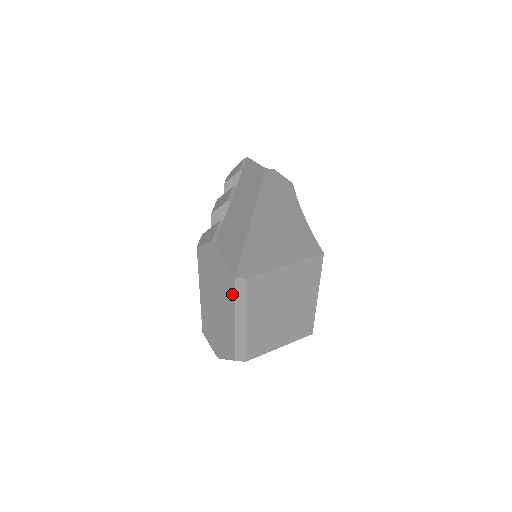
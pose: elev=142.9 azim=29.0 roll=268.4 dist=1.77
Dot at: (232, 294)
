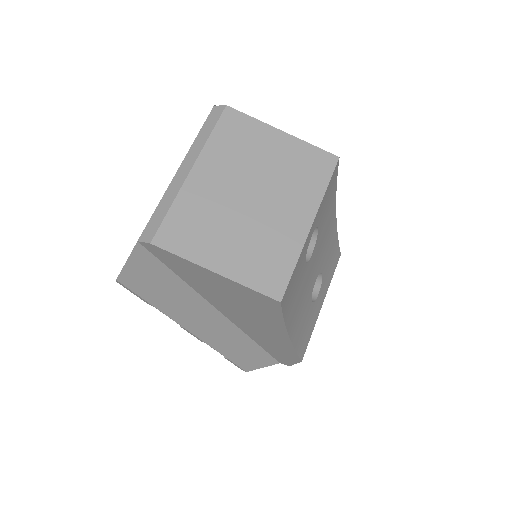
Dot at: (199, 132)
